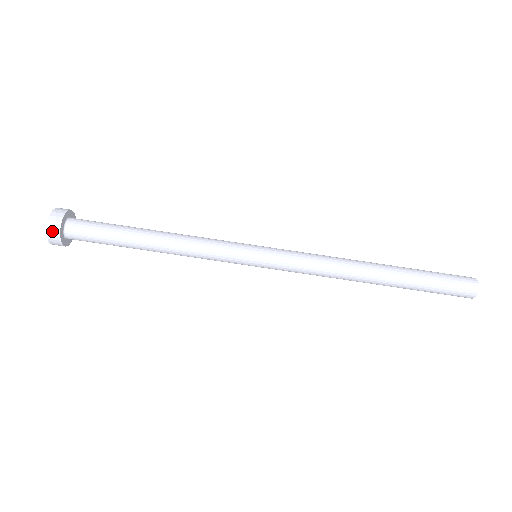
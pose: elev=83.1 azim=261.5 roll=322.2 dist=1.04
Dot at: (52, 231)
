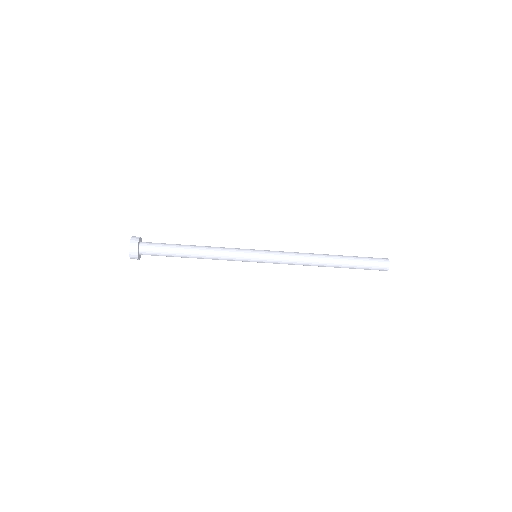
Dot at: (133, 257)
